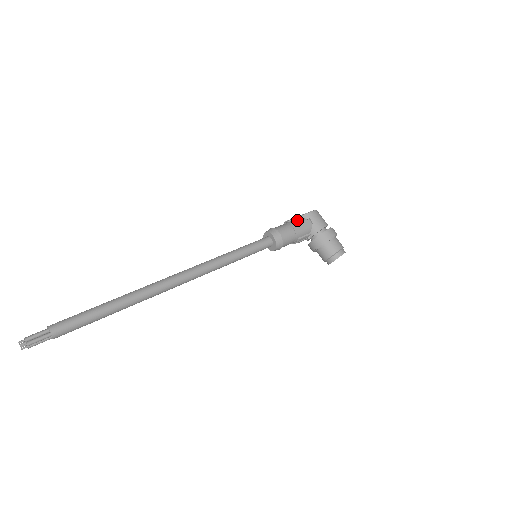
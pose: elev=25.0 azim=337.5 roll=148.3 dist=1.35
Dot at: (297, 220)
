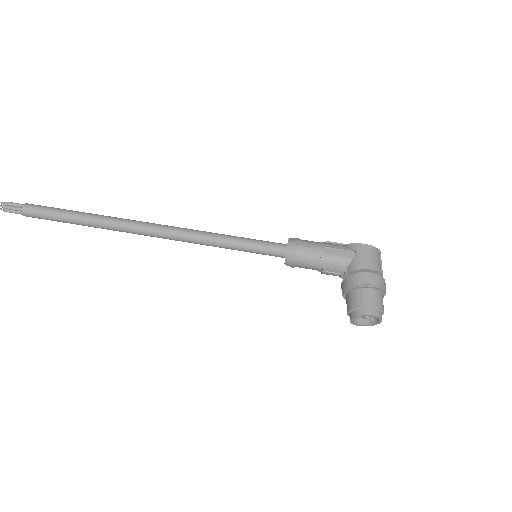
Dot at: (337, 245)
